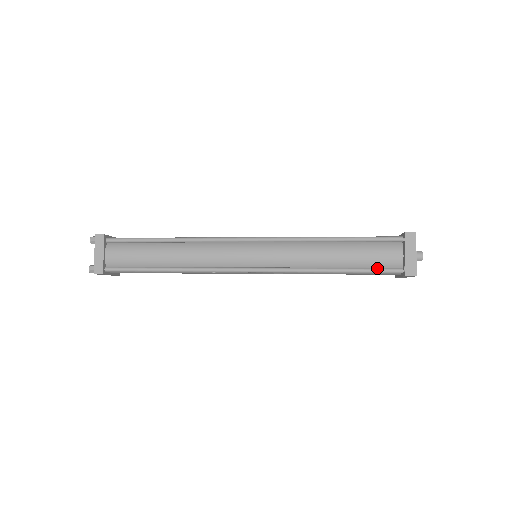
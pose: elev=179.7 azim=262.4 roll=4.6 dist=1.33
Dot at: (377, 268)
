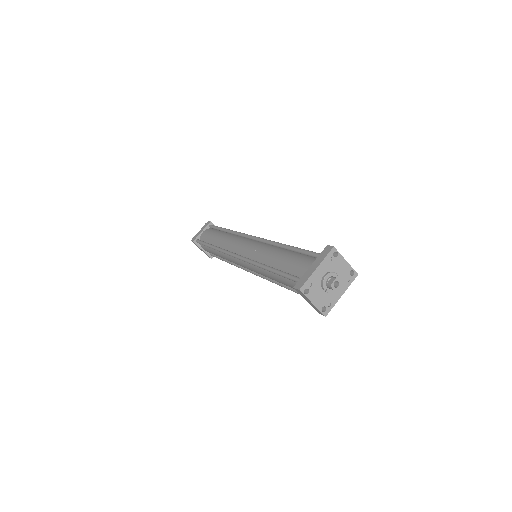
Dot at: occluded
